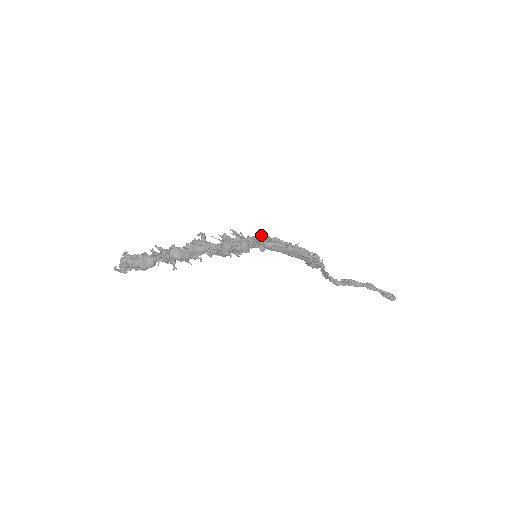
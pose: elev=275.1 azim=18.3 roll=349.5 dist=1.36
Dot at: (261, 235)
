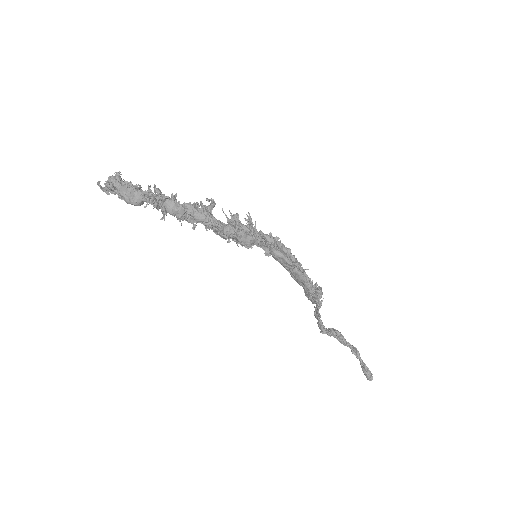
Dot at: (275, 238)
